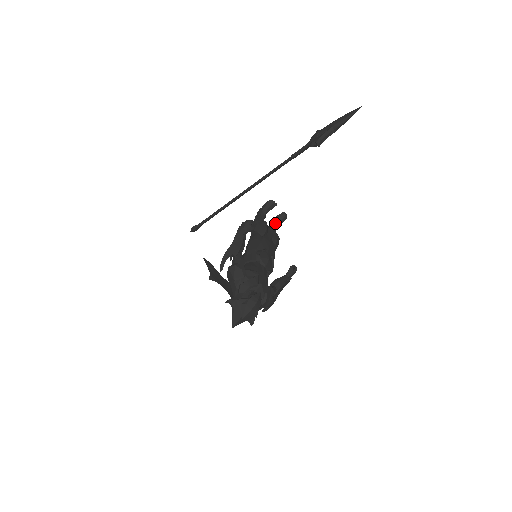
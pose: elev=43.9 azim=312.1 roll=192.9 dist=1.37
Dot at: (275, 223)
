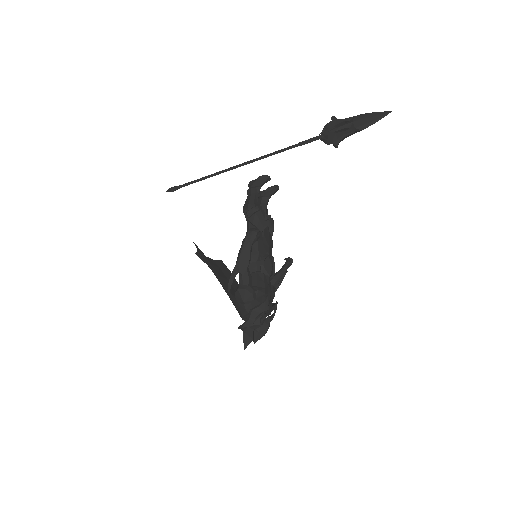
Dot at: (267, 197)
